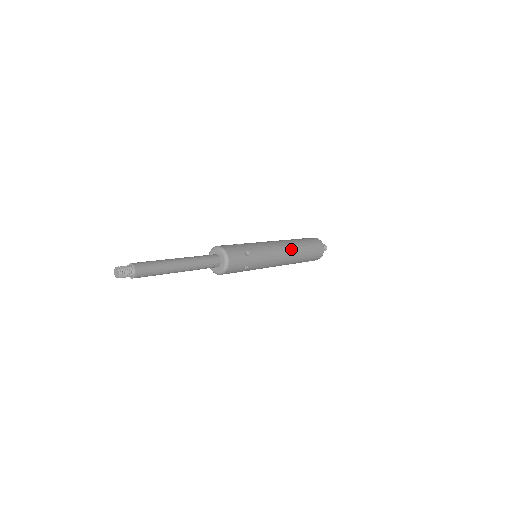
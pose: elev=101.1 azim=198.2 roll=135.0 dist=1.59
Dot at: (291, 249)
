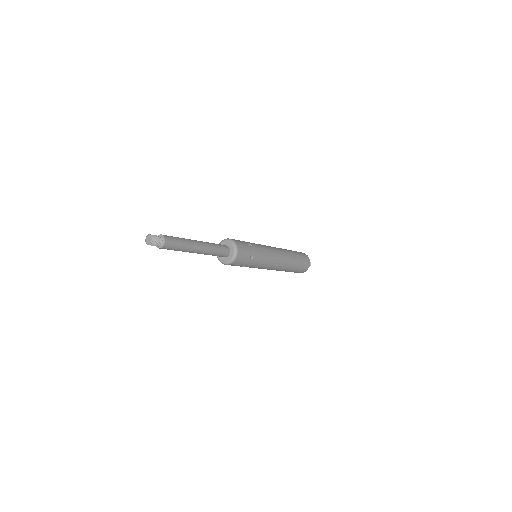
Dot at: (285, 263)
